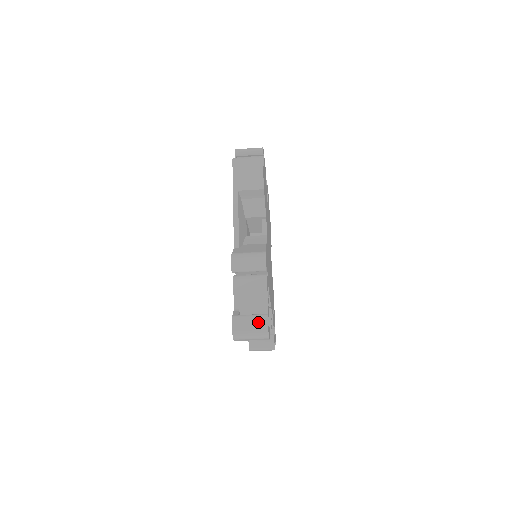
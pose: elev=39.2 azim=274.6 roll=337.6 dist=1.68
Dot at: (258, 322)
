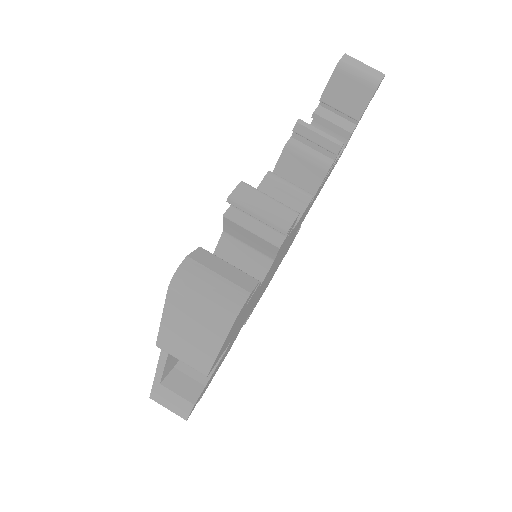
Dot at: occluded
